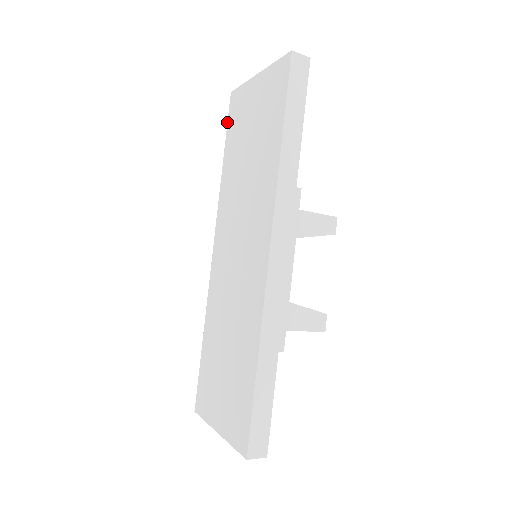
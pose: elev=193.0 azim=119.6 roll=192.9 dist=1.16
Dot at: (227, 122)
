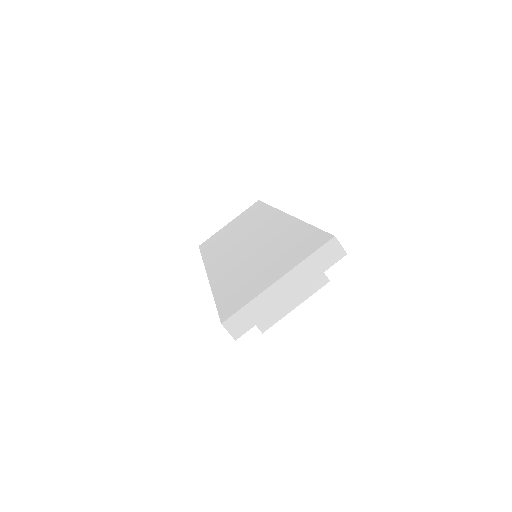
Dot at: (200, 250)
